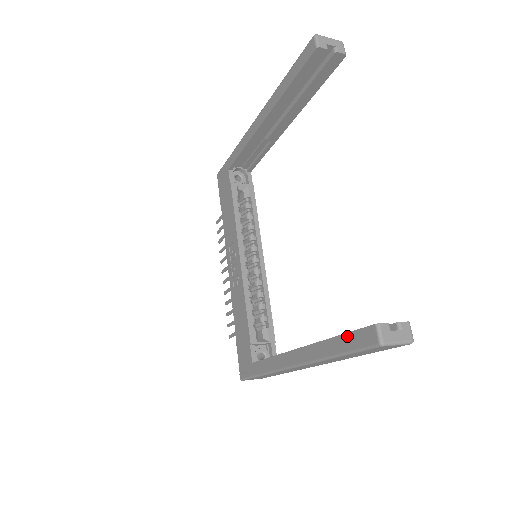
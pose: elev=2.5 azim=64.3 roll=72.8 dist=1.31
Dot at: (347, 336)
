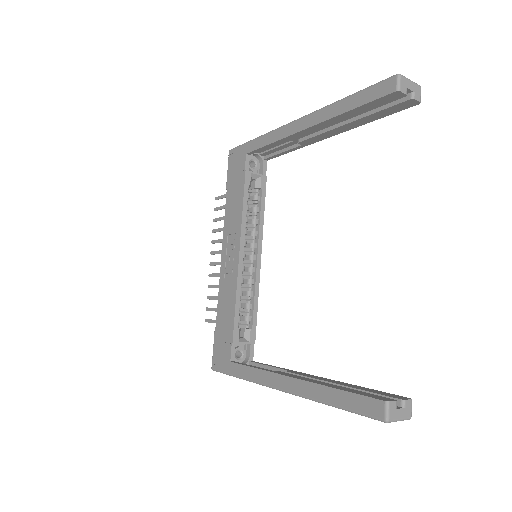
Dot at: (350, 395)
